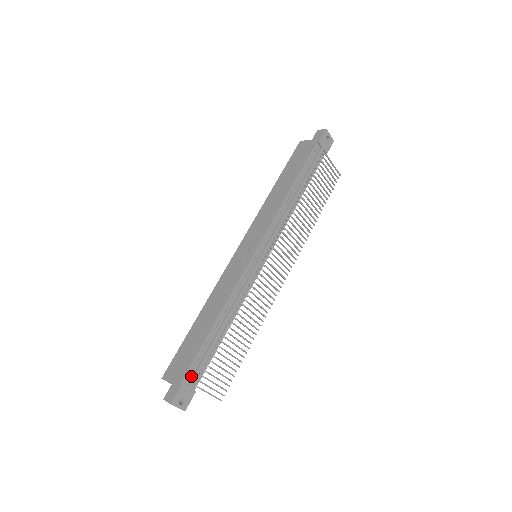
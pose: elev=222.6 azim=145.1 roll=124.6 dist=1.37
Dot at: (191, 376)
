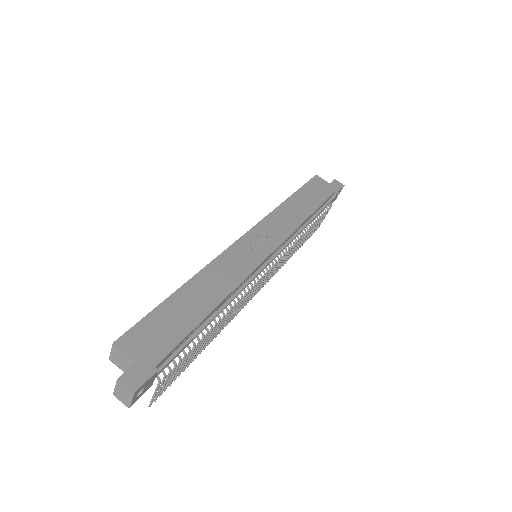
Dot at: (163, 362)
